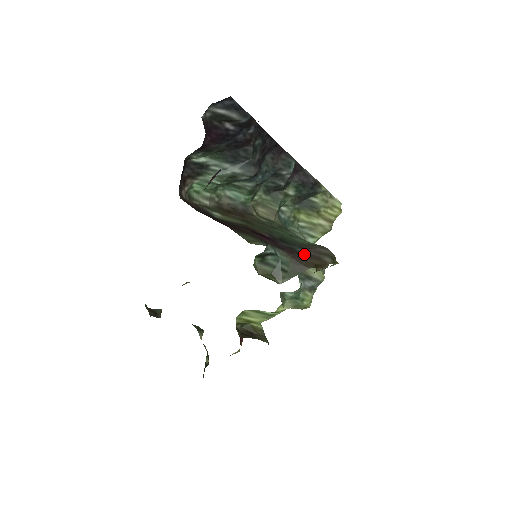
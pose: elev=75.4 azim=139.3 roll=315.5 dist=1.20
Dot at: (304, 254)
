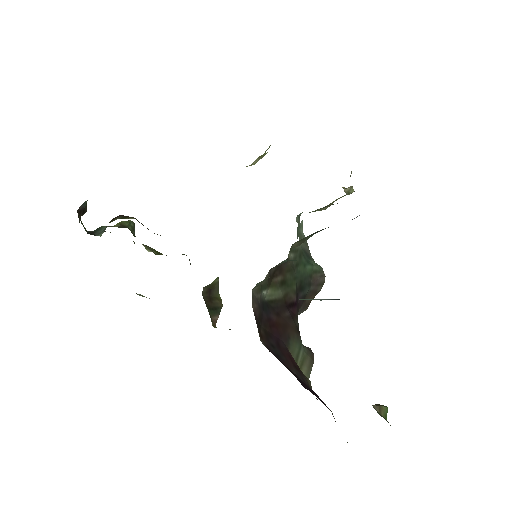
Dot at: (309, 294)
